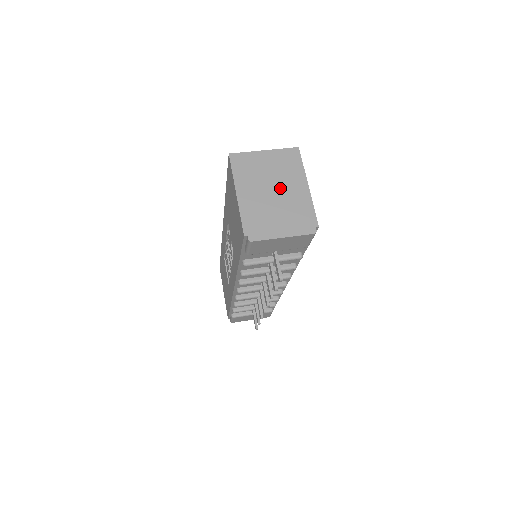
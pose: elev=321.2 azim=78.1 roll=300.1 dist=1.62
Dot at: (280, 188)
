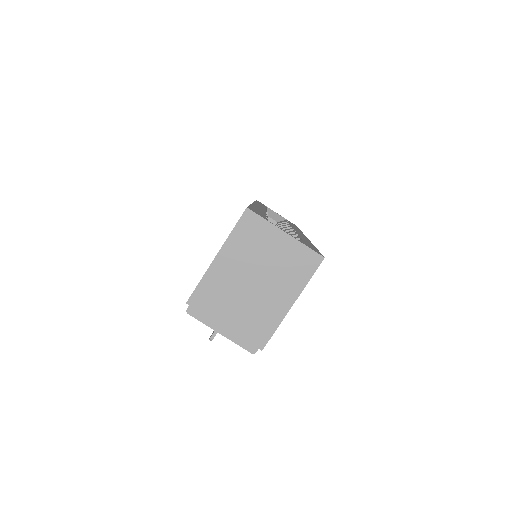
Dot at: (263, 285)
